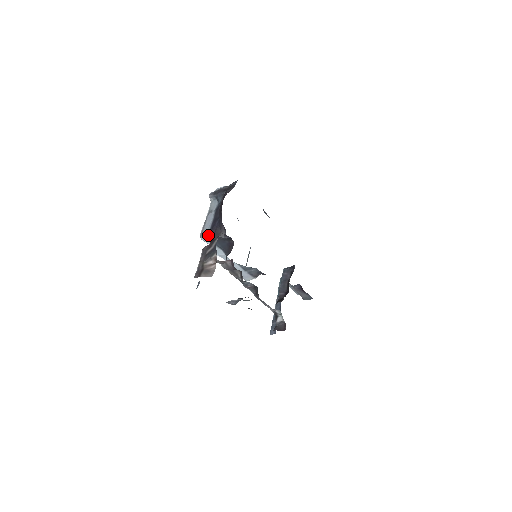
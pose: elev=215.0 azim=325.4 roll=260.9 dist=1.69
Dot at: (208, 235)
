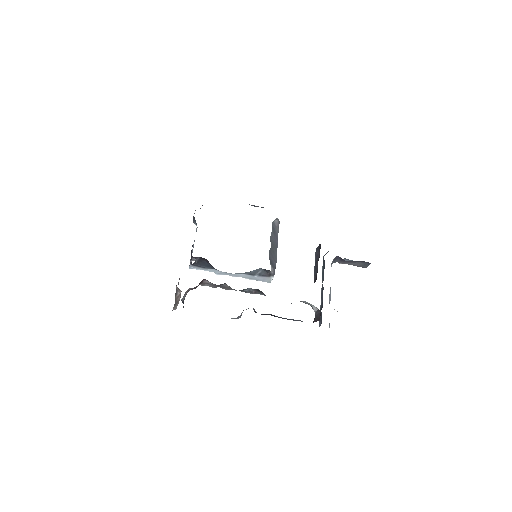
Dot at: (190, 263)
